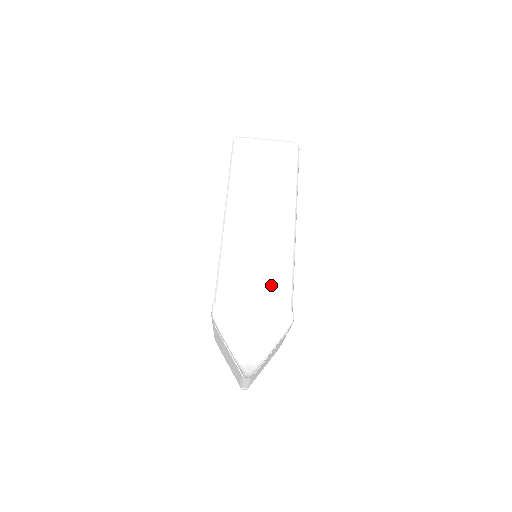
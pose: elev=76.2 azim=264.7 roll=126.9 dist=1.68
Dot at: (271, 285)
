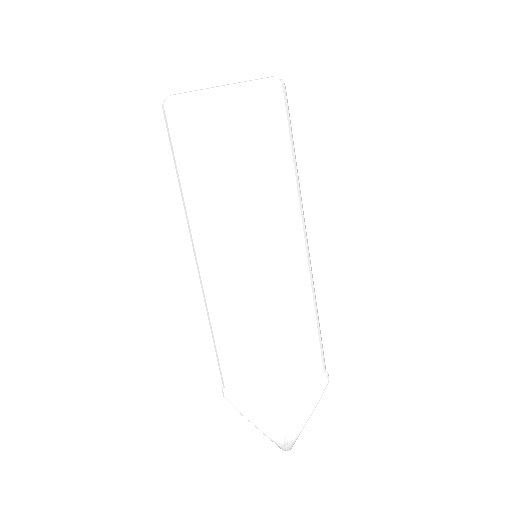
Dot at: (290, 346)
